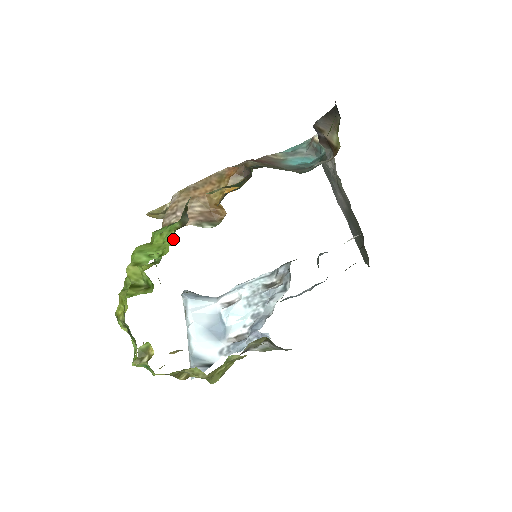
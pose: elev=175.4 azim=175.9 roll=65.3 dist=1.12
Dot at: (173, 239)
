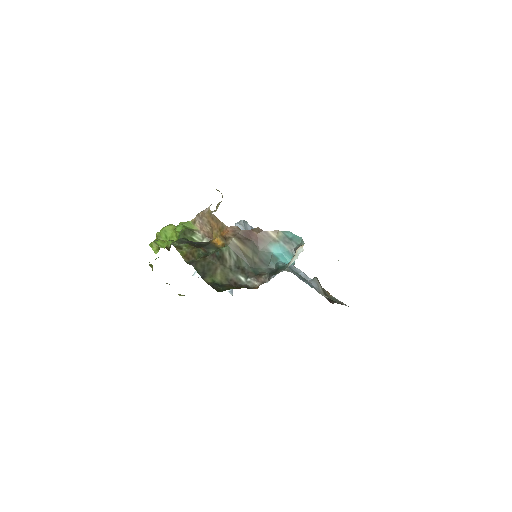
Dot at: occluded
